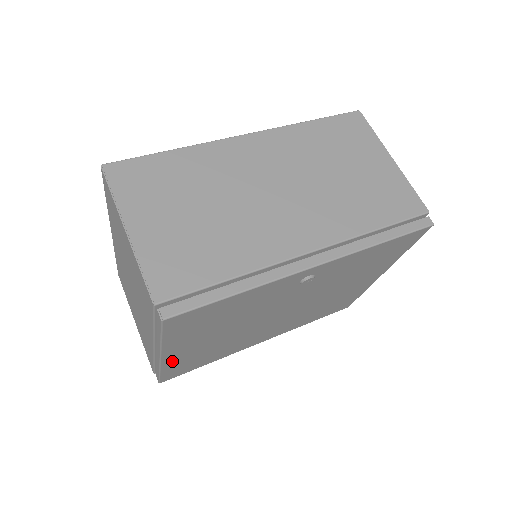
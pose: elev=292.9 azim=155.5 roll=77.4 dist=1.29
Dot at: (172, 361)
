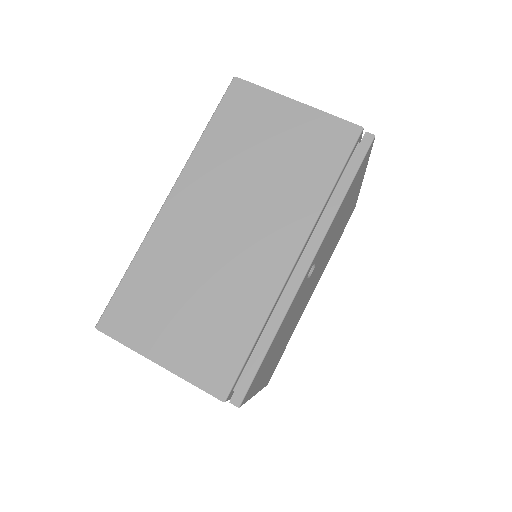
Dot at: (264, 381)
